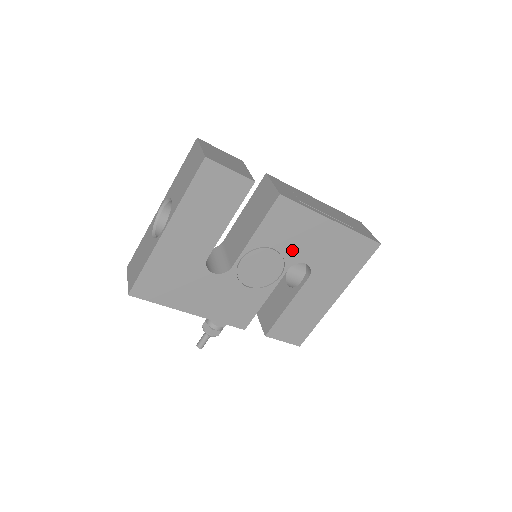
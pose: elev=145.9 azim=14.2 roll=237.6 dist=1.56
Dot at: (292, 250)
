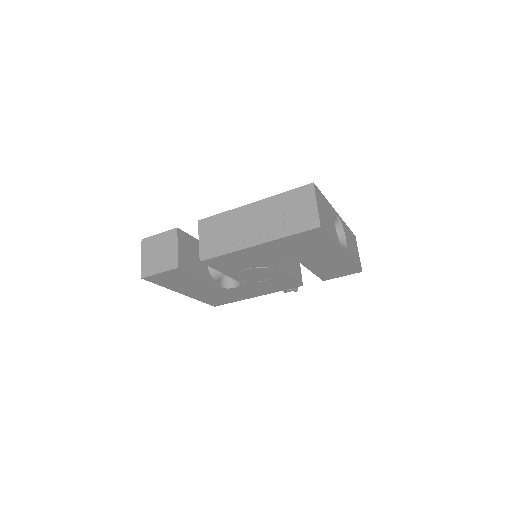
Dot at: (259, 263)
